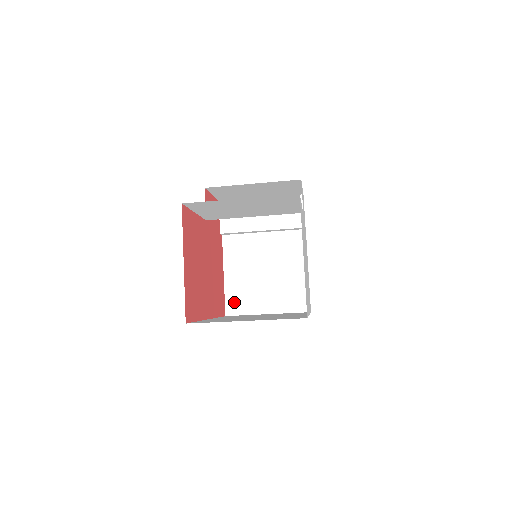
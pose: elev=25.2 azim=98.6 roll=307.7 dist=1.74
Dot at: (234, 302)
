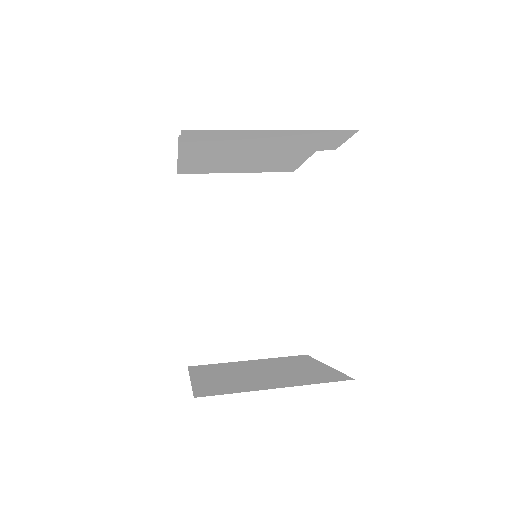
Dot at: (191, 169)
